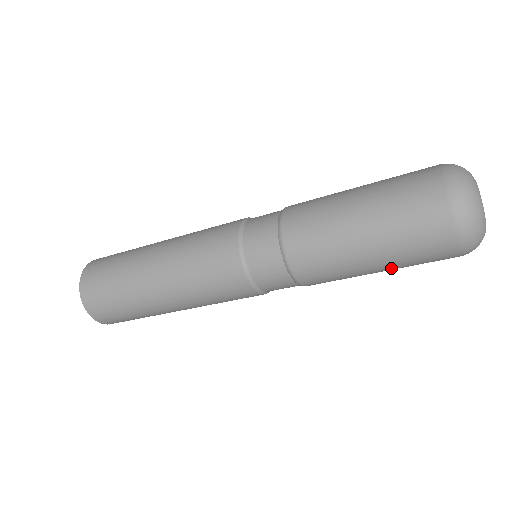
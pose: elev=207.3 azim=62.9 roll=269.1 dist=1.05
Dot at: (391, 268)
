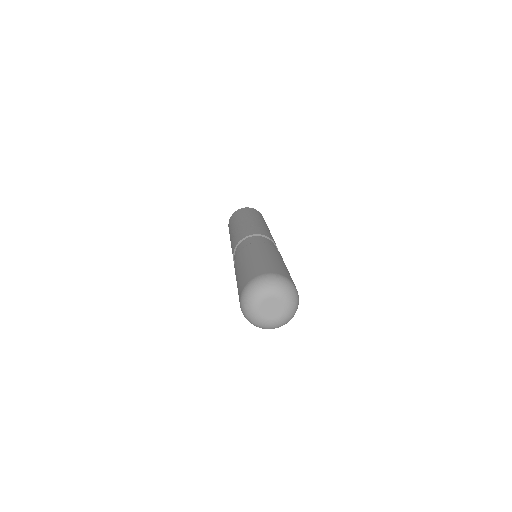
Dot at: occluded
